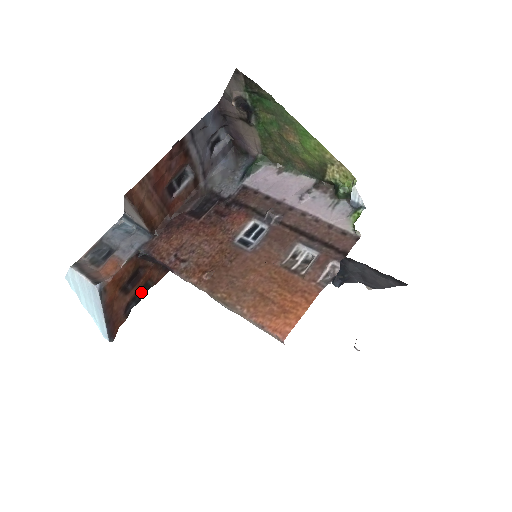
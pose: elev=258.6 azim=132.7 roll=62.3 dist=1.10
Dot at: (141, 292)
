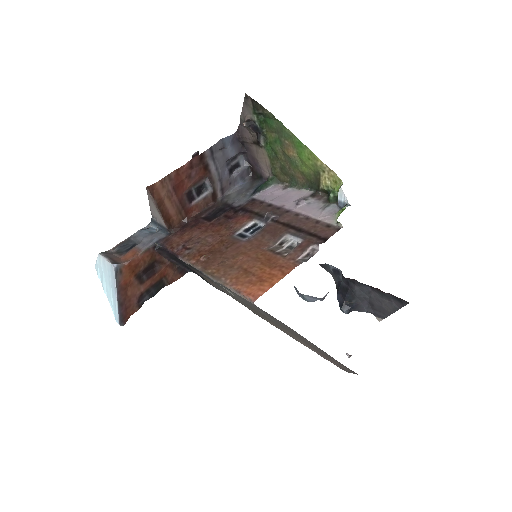
Dot at: (156, 287)
